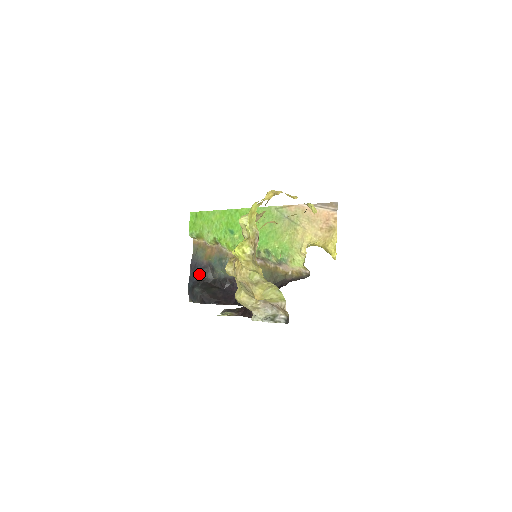
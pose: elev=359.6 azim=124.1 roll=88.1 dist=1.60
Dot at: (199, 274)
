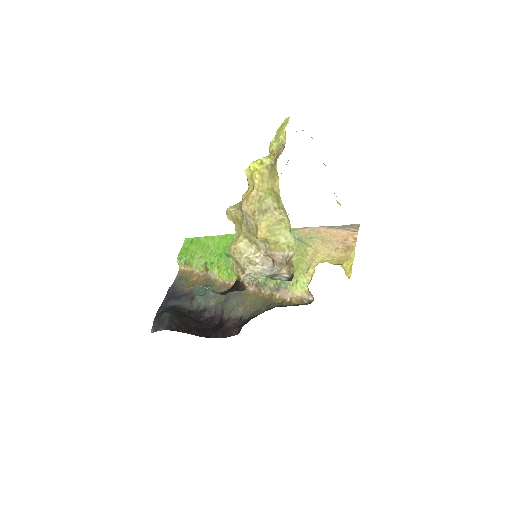
Dot at: (174, 301)
